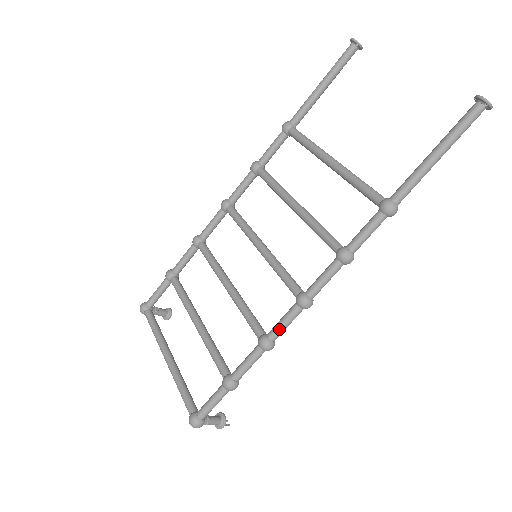
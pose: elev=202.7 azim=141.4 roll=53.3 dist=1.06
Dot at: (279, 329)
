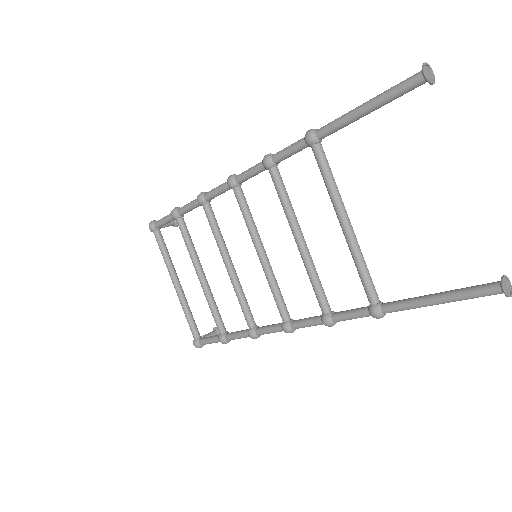
Dot at: (265, 333)
